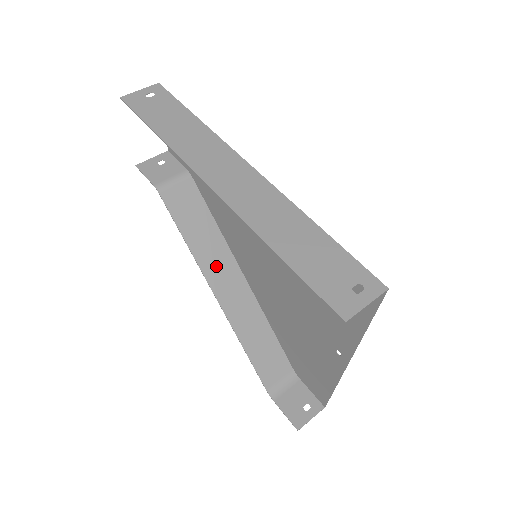
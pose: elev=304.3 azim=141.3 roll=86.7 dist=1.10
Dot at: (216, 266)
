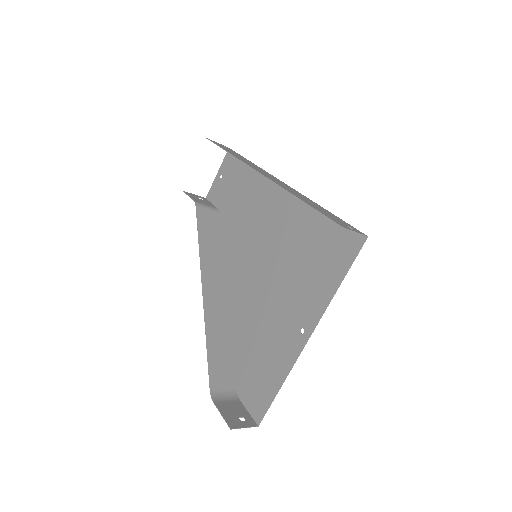
Dot at: (211, 272)
